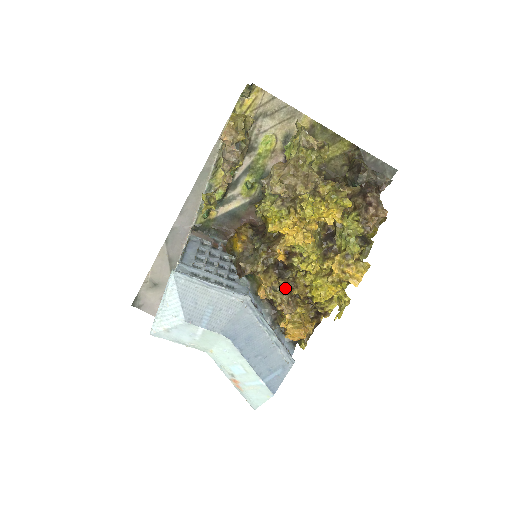
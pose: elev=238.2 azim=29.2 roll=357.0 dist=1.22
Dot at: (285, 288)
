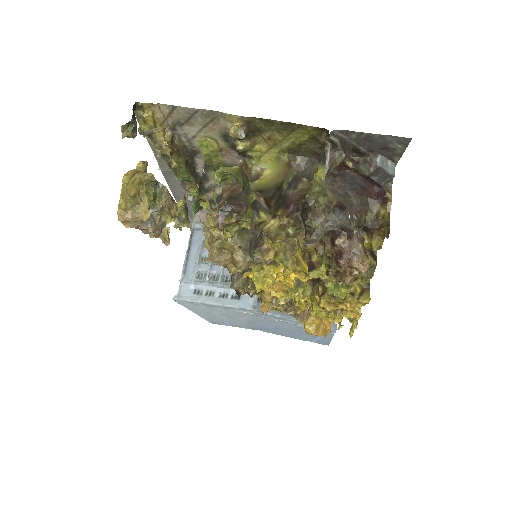
Dot at: (285, 307)
